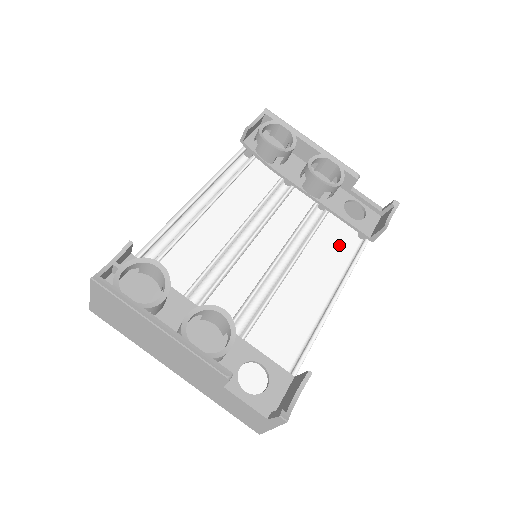
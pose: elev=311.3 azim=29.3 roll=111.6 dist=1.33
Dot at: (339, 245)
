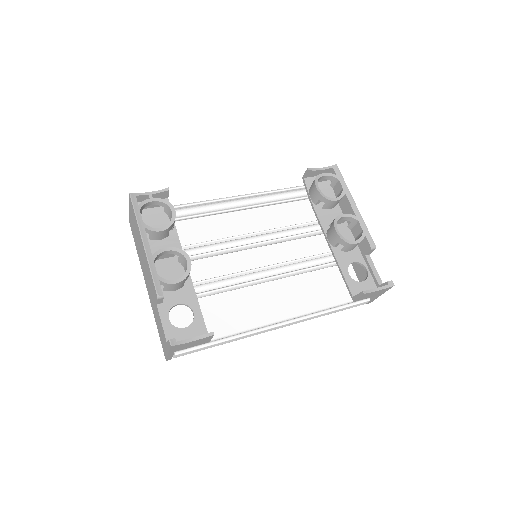
Dot at: (331, 292)
